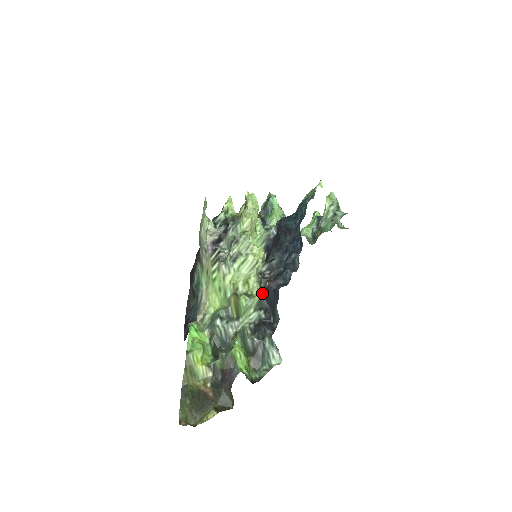
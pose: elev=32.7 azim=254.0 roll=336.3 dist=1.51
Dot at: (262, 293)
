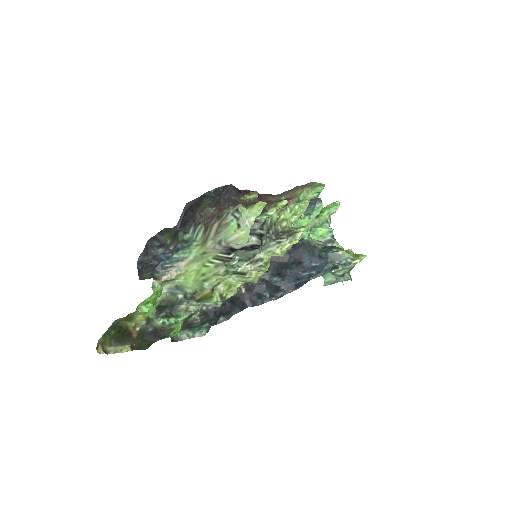
Dot at: (233, 295)
